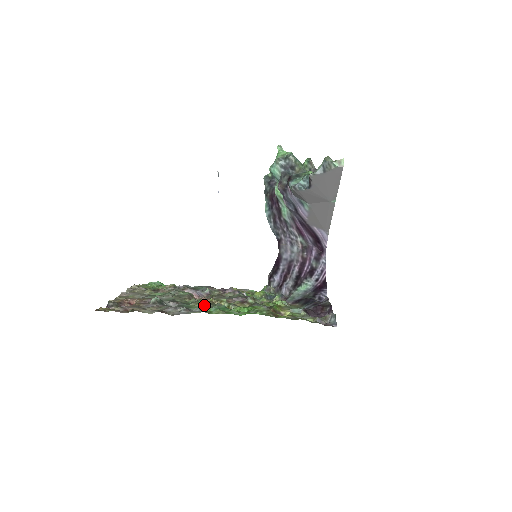
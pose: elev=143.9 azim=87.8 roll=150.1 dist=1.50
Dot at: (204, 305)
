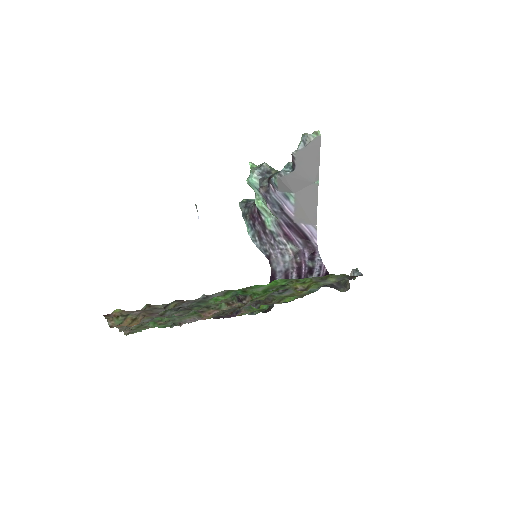
Dot at: occluded
